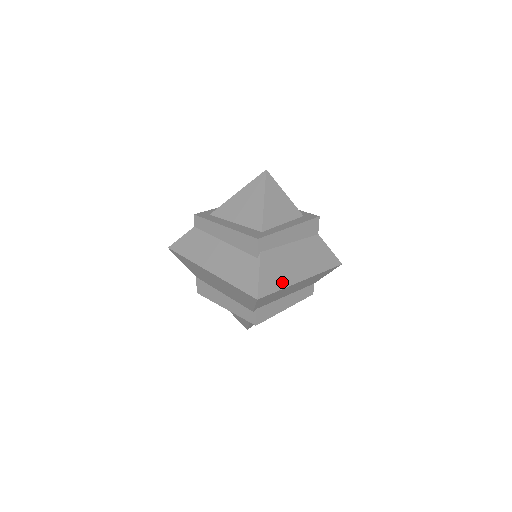
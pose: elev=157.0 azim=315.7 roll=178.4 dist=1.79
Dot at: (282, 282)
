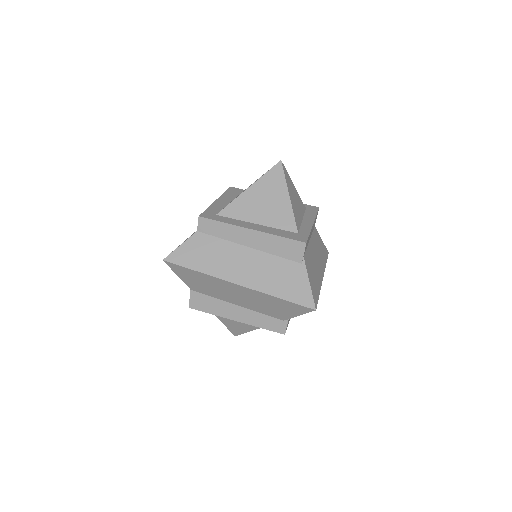
Dot at: (318, 285)
